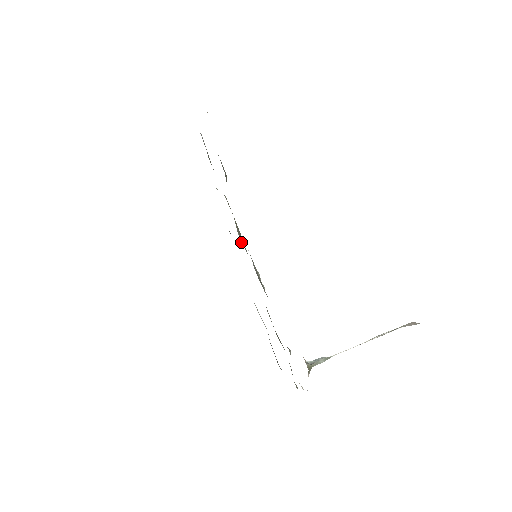
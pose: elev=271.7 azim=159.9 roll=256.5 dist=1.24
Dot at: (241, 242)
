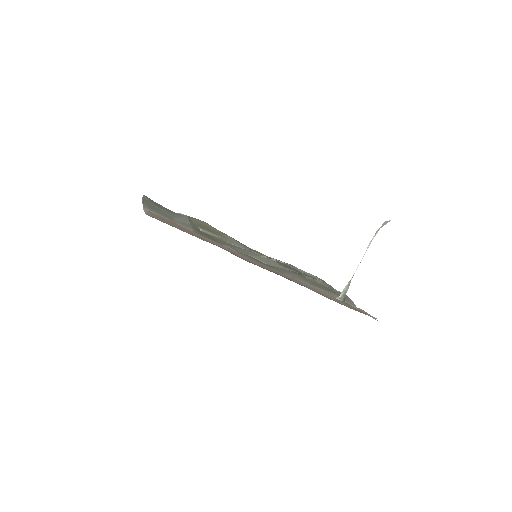
Dot at: occluded
